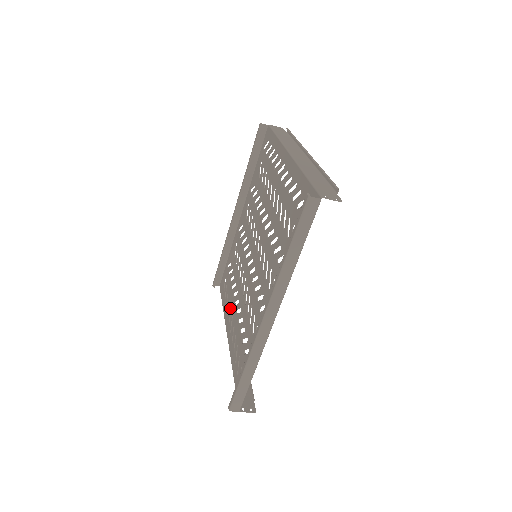
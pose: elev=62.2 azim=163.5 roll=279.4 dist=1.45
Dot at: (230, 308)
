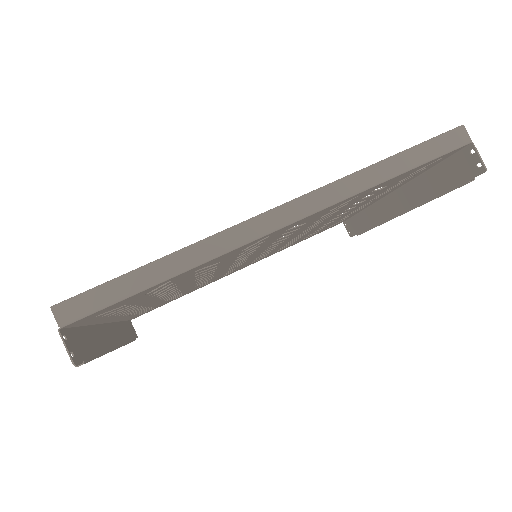
Dot at: occluded
